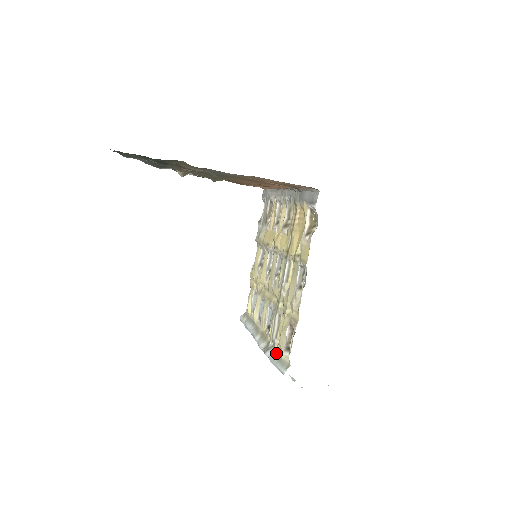
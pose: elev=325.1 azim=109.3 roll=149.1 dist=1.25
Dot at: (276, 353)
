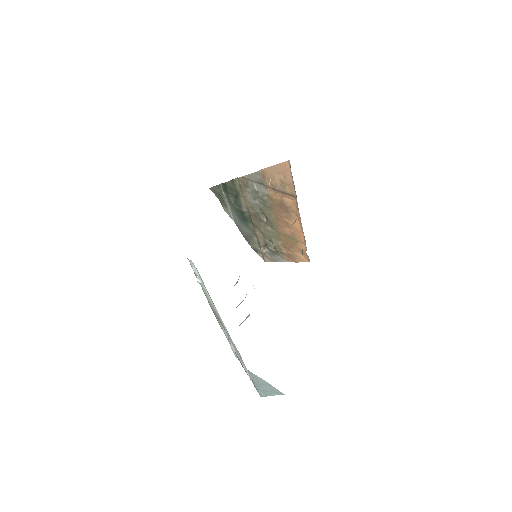
Dot at: occluded
